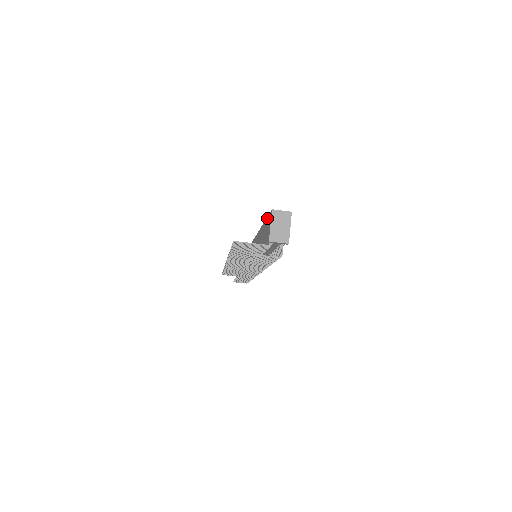
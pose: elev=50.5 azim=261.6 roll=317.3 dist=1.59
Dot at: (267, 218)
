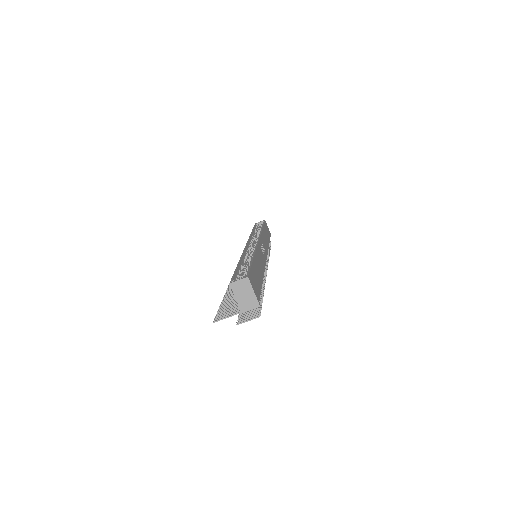
Dot at: occluded
